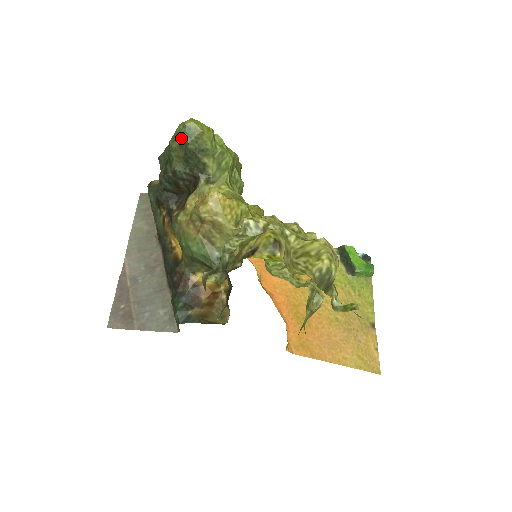
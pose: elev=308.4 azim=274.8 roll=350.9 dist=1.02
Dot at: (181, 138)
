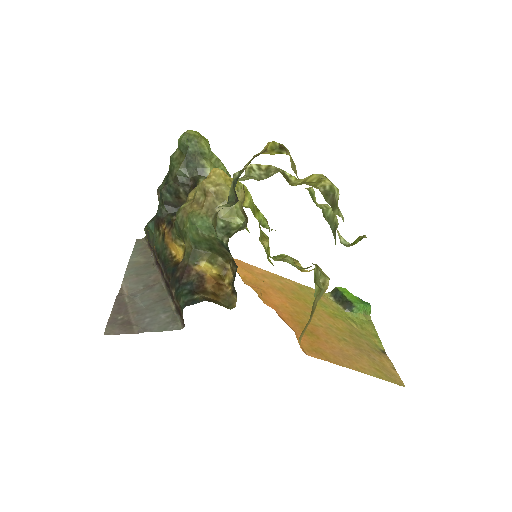
Dot at: (182, 145)
